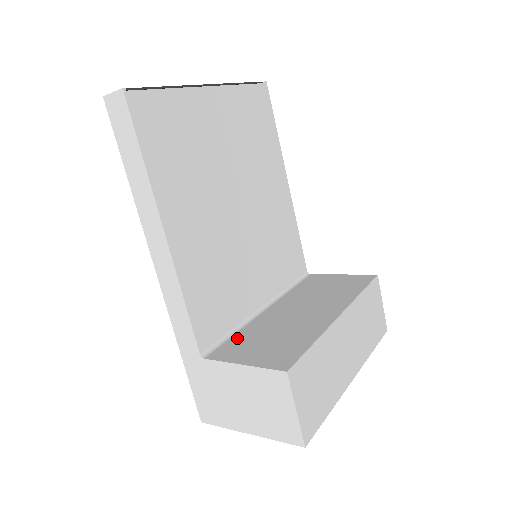
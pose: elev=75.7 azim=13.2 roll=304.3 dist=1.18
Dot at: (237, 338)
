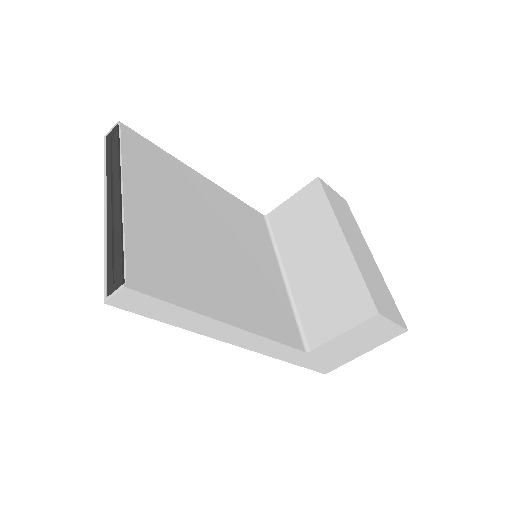
Dot at: (306, 317)
